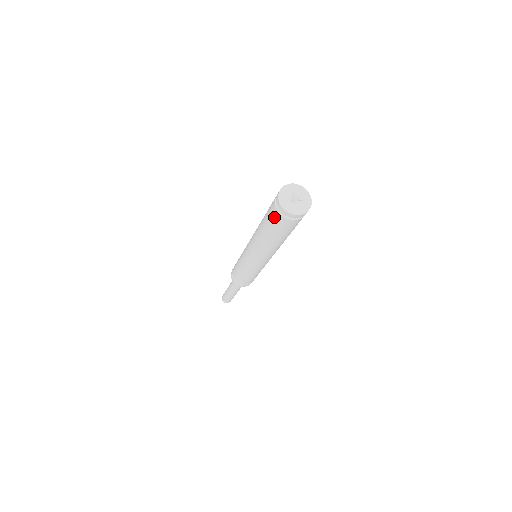
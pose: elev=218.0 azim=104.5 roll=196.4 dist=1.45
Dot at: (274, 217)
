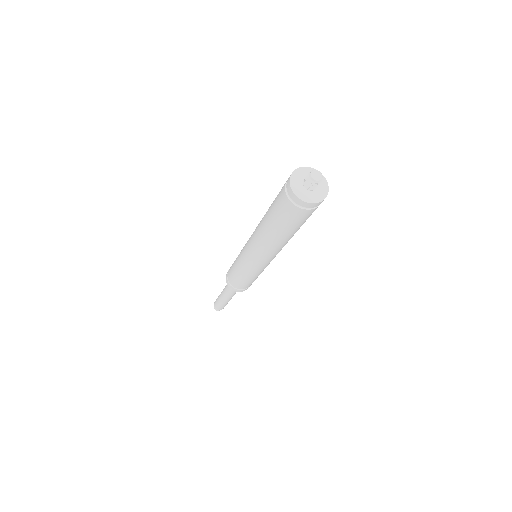
Dot at: (284, 208)
